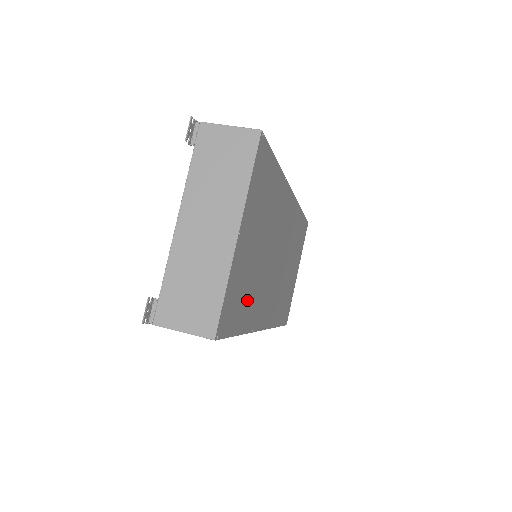
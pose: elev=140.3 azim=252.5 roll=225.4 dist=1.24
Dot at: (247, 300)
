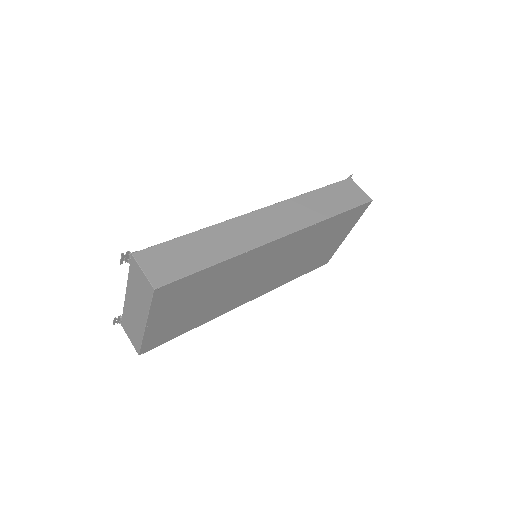
Dot at: (191, 321)
